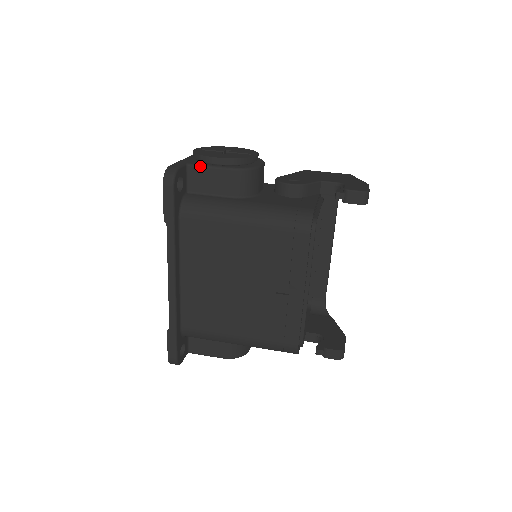
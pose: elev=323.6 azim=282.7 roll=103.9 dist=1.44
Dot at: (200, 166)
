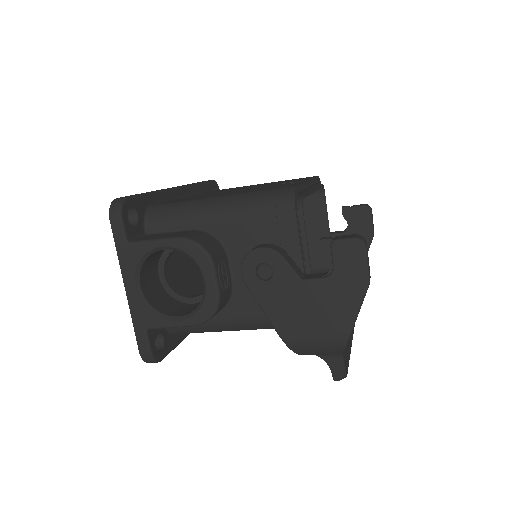
Dot at: occluded
